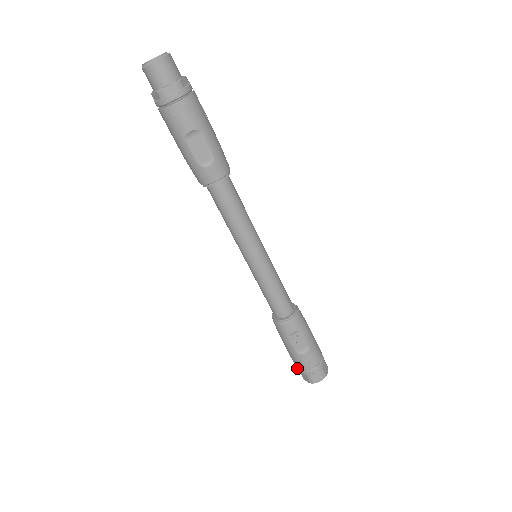
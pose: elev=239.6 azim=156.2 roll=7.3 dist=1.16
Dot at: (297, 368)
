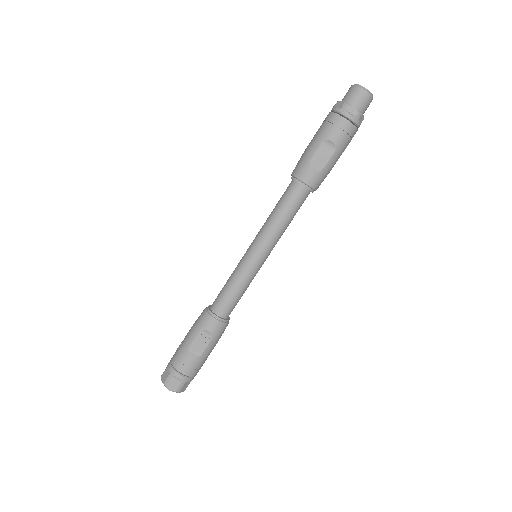
Dot at: (170, 362)
